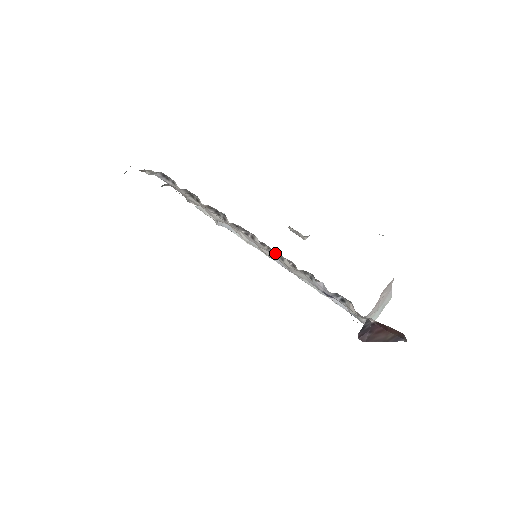
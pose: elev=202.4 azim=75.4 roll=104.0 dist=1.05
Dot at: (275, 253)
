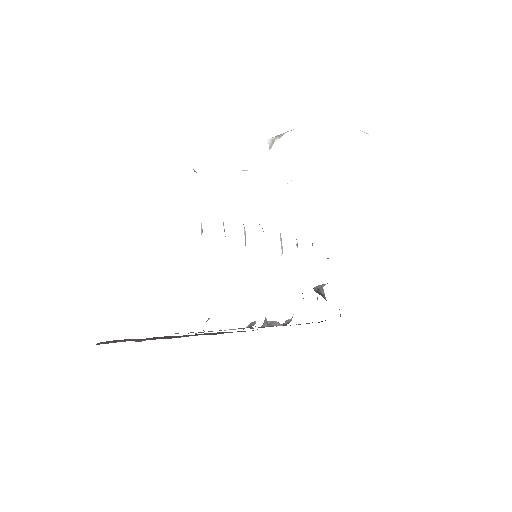
Dot at: occluded
